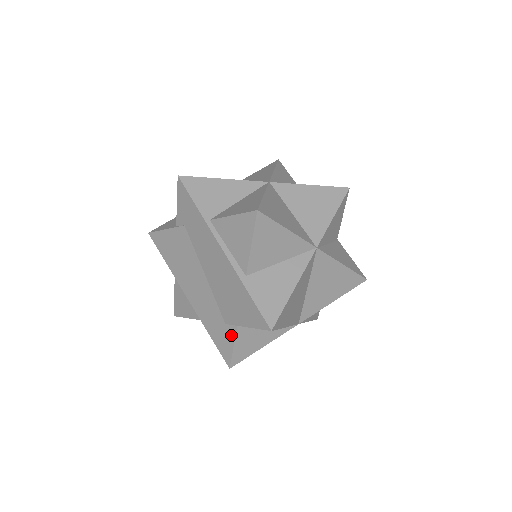
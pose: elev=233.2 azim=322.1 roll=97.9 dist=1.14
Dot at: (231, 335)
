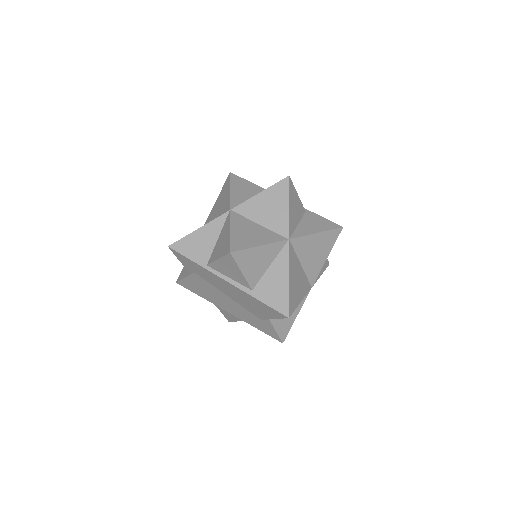
Dot at: (269, 325)
